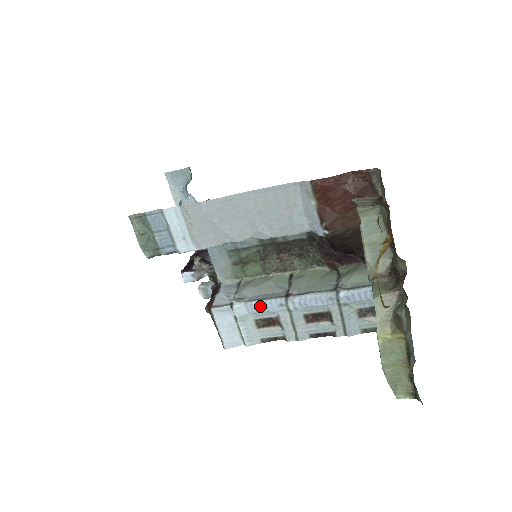
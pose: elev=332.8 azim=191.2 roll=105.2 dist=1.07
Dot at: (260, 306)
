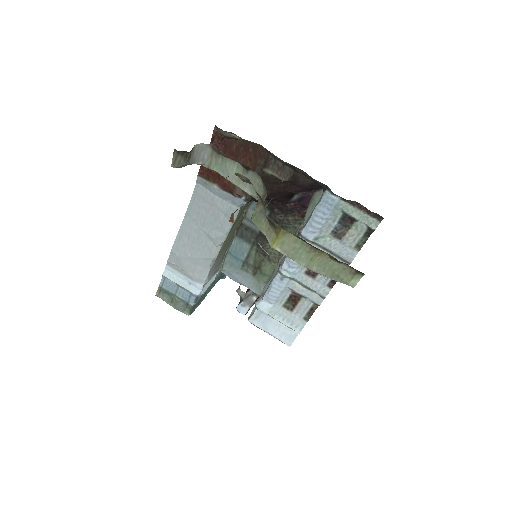
Dot at: (272, 292)
